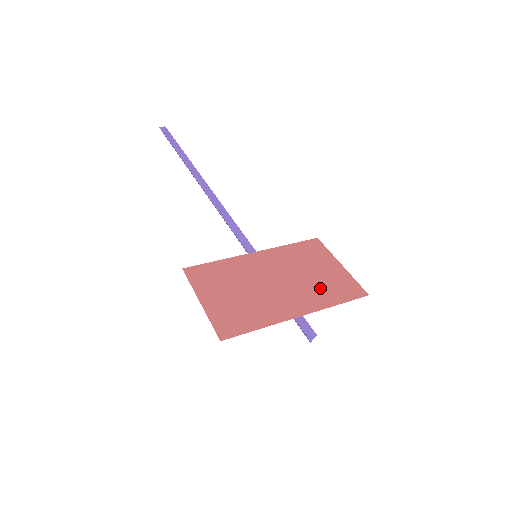
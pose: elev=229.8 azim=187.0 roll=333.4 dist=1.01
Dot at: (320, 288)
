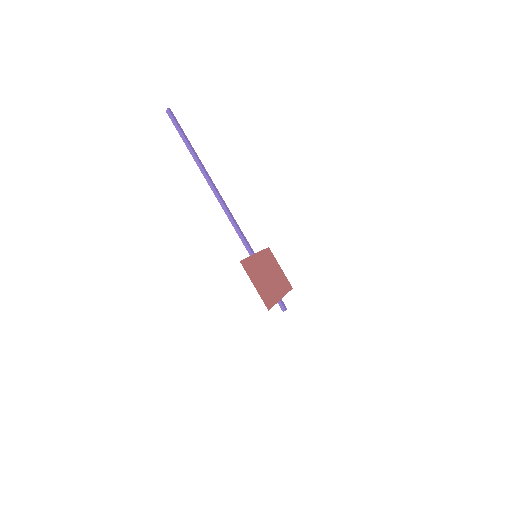
Dot at: (281, 282)
